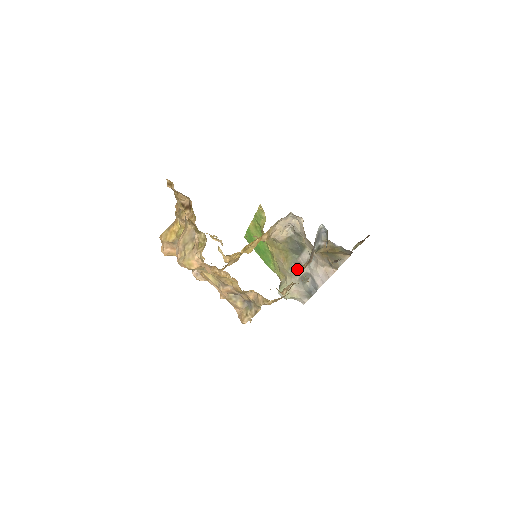
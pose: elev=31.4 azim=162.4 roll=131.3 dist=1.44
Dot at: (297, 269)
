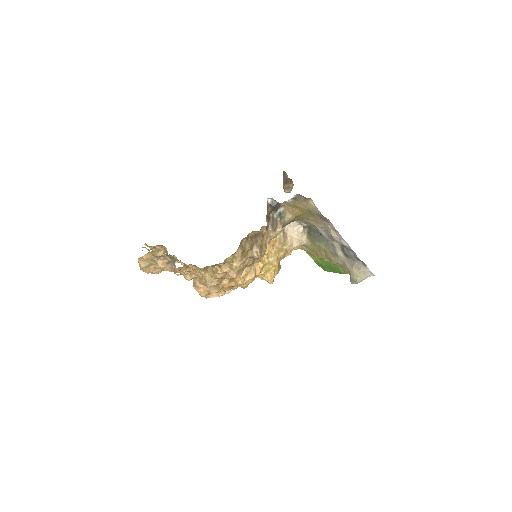
Dot at: (270, 238)
